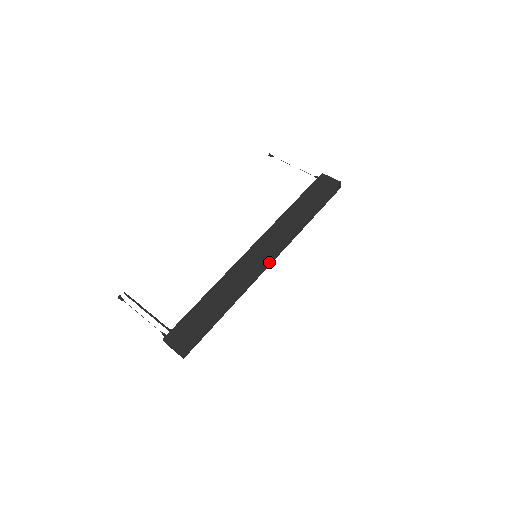
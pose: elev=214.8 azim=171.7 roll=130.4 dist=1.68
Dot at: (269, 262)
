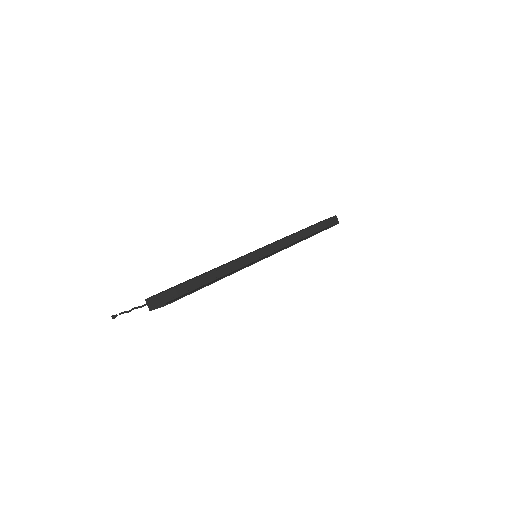
Dot at: (269, 255)
